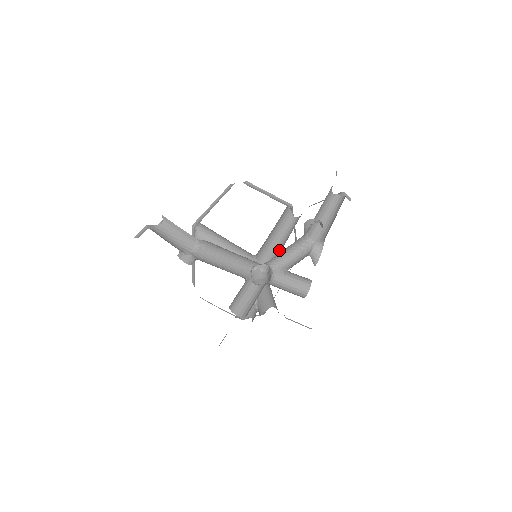
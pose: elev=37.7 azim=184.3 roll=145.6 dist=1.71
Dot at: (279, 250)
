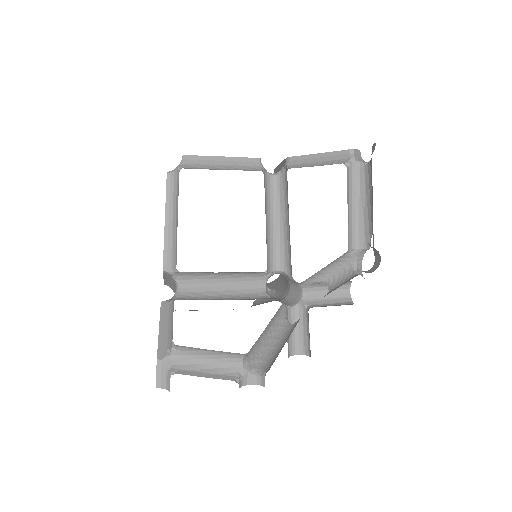
Dot at: (282, 238)
